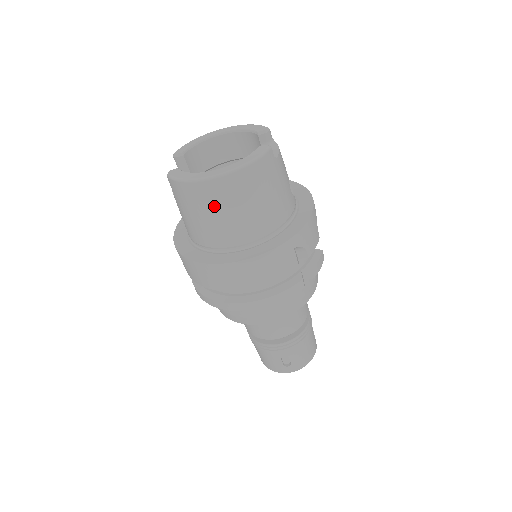
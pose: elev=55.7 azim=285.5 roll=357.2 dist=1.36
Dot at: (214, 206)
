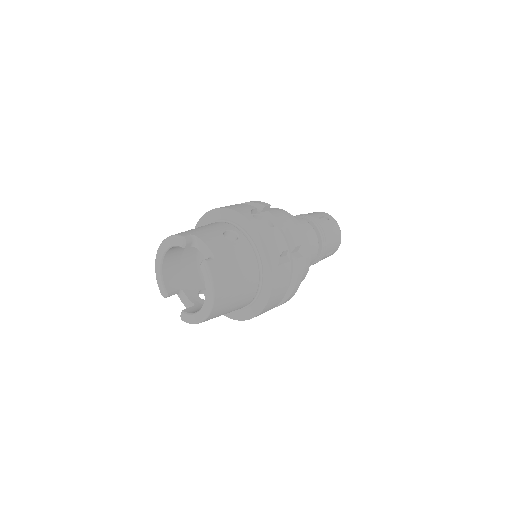
Dot at: (224, 311)
